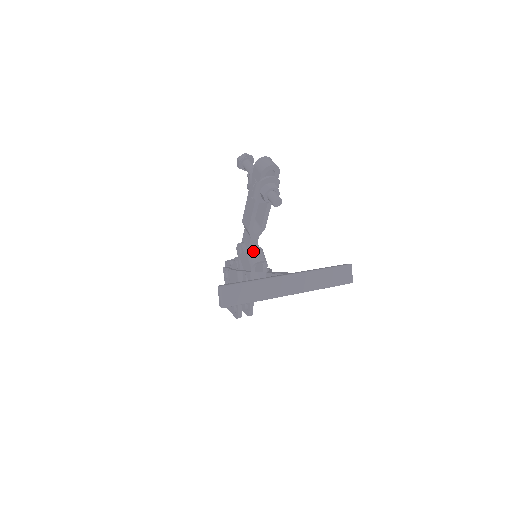
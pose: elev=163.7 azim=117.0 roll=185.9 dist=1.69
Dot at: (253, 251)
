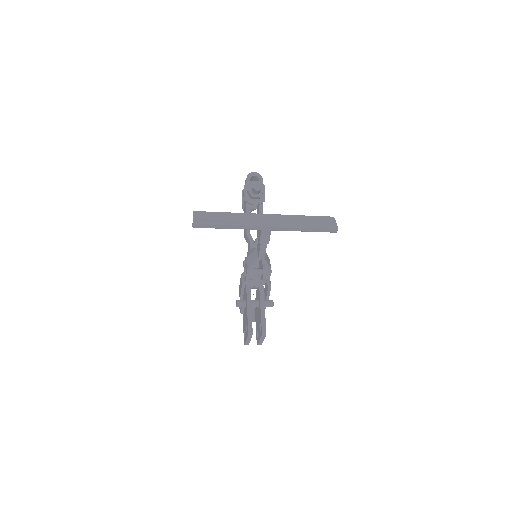
Dot at: (251, 249)
